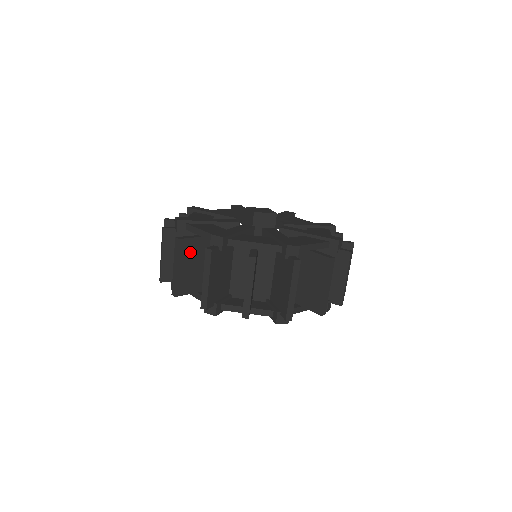
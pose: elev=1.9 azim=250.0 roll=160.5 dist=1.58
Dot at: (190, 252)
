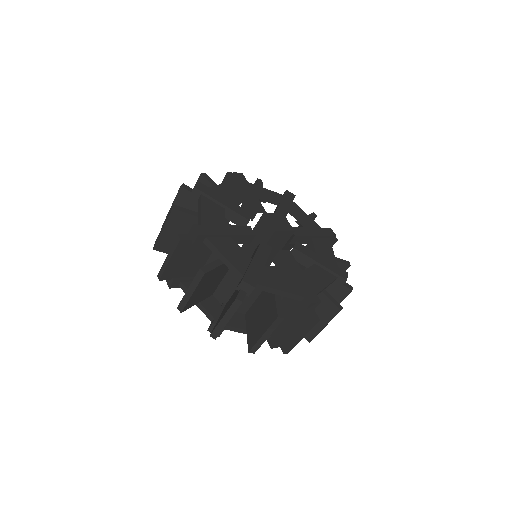
Dot at: (209, 278)
